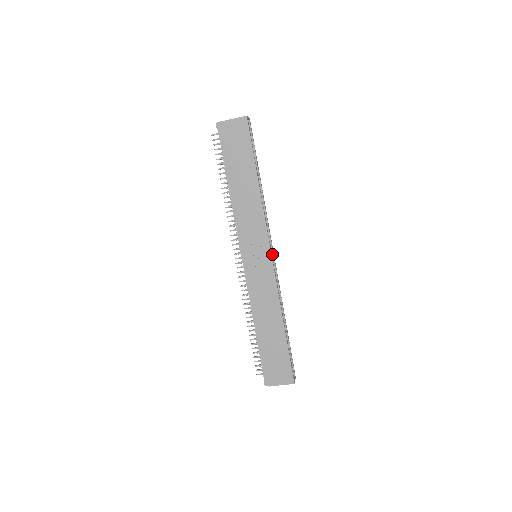
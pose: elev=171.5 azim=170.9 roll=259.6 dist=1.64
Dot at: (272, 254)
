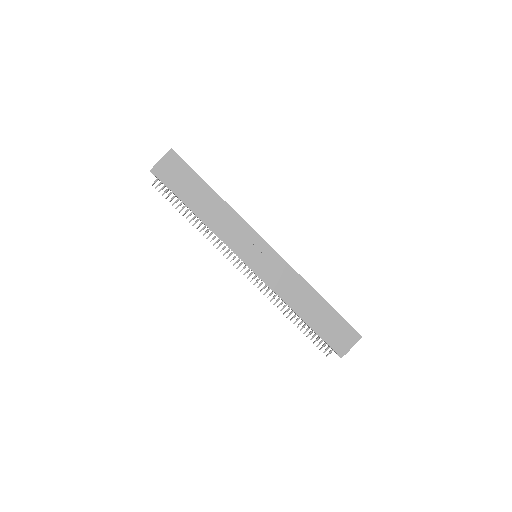
Dot at: occluded
